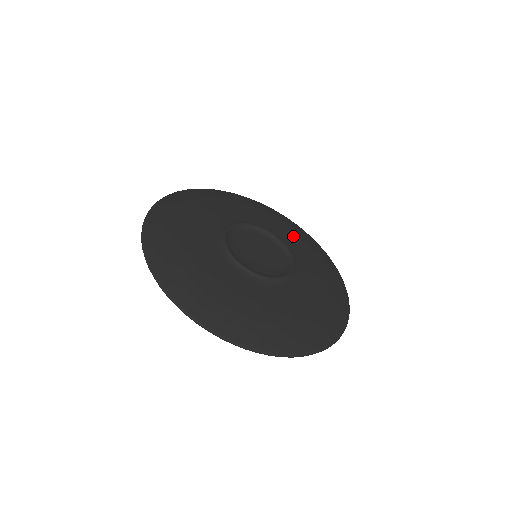
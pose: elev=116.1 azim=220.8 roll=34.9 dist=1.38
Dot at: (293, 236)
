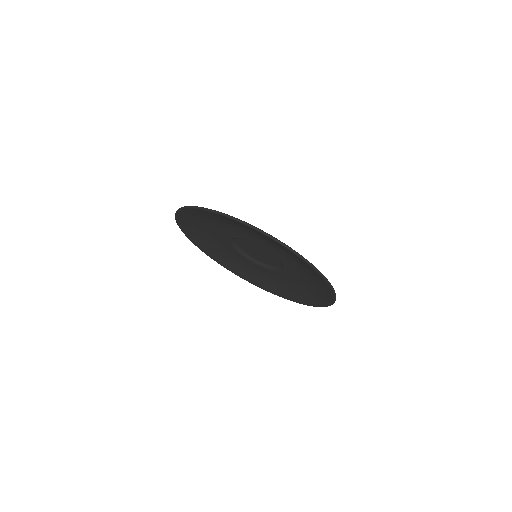
Dot at: occluded
